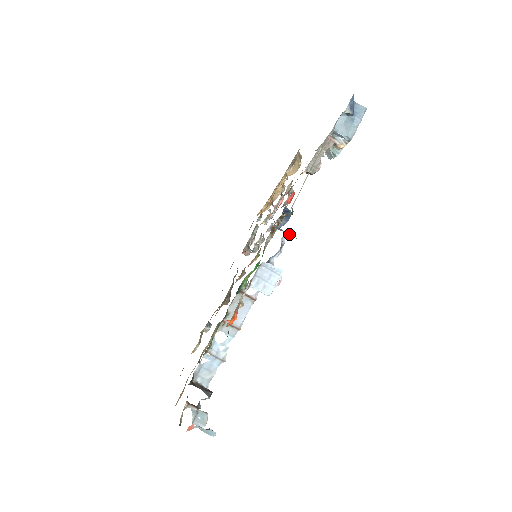
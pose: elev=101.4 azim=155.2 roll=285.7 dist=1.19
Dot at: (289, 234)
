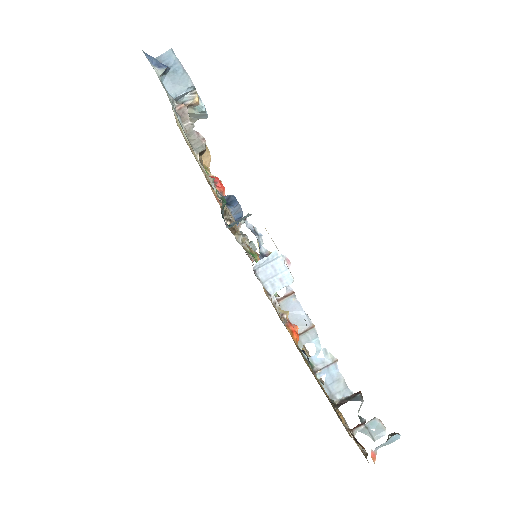
Dot at: (243, 219)
